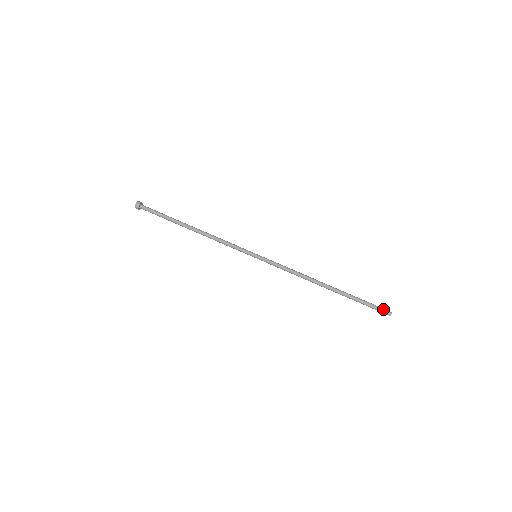
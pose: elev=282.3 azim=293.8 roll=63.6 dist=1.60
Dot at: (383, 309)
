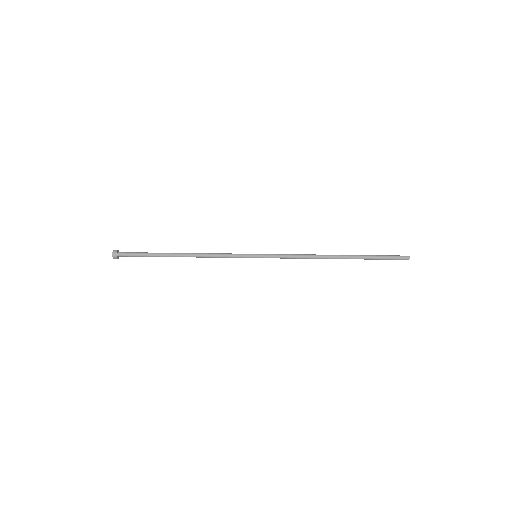
Dot at: (399, 255)
